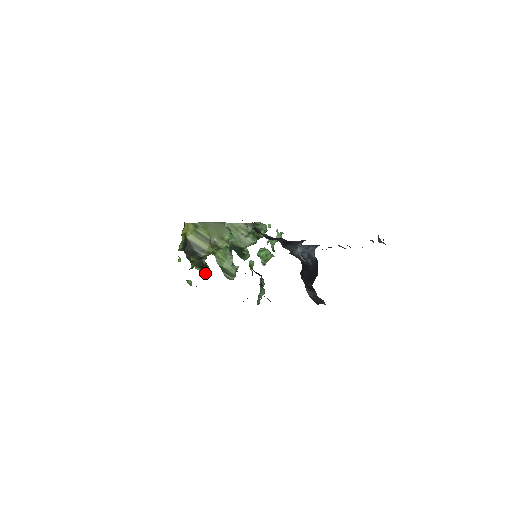
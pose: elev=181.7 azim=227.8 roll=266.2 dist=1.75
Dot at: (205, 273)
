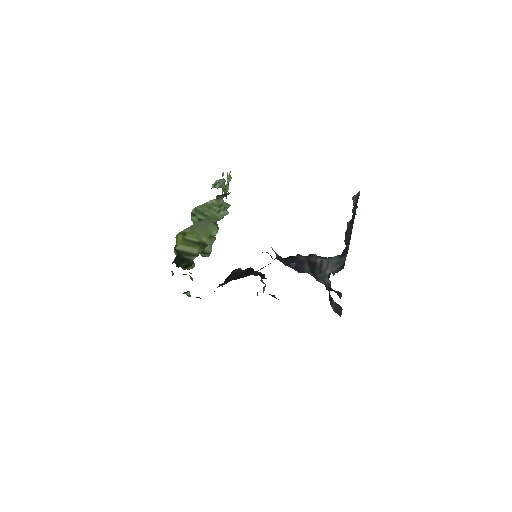
Dot at: (190, 268)
